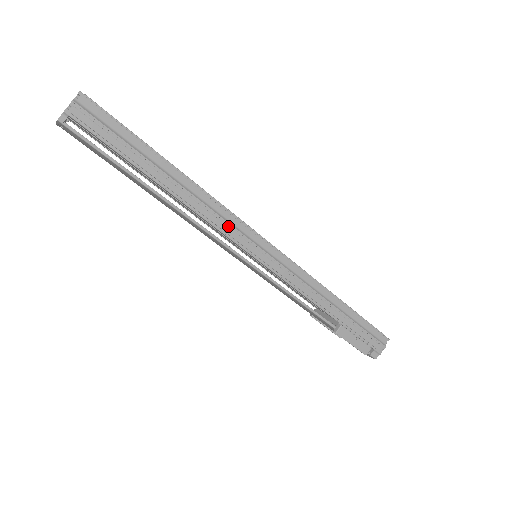
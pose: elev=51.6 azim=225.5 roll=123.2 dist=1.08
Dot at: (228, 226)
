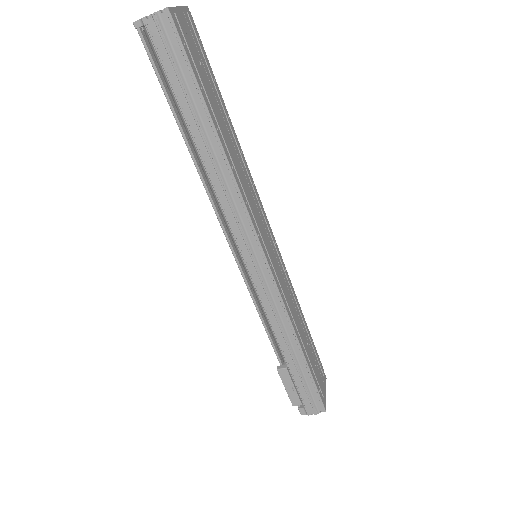
Dot at: (235, 217)
